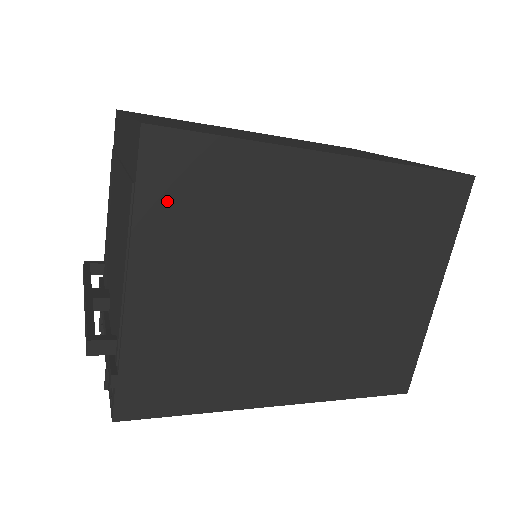
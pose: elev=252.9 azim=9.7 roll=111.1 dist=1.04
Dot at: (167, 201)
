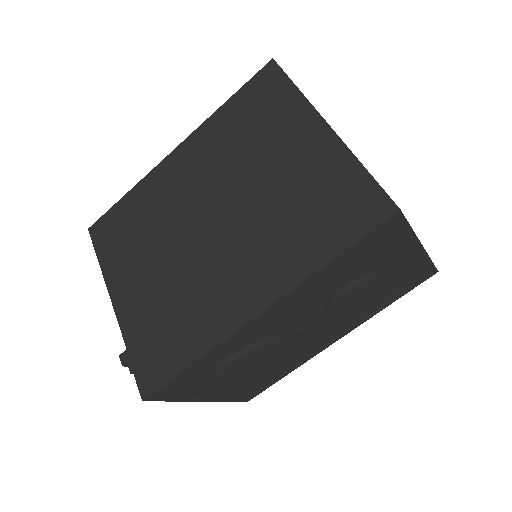
Dot at: (111, 248)
